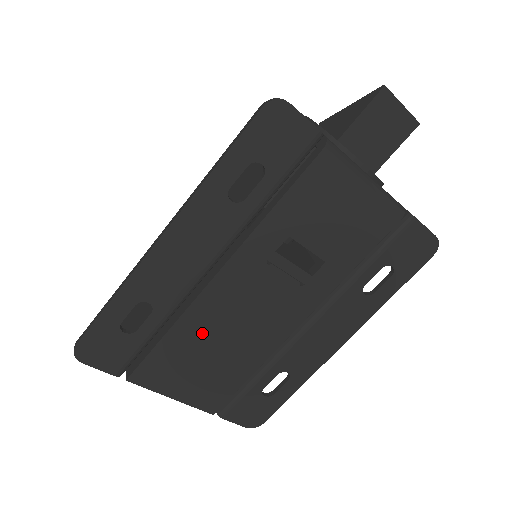
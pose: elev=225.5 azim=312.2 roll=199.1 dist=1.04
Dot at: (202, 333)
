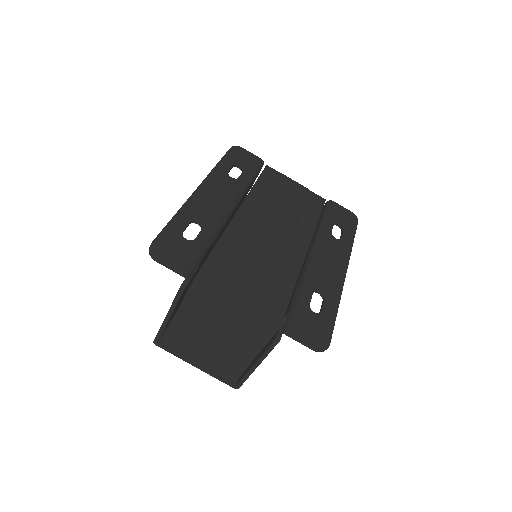
Dot at: (242, 248)
